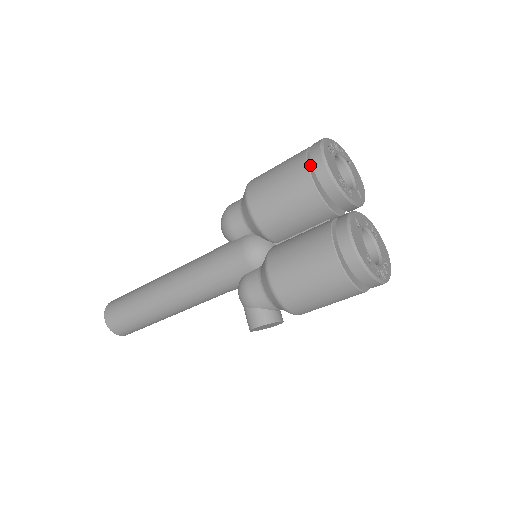
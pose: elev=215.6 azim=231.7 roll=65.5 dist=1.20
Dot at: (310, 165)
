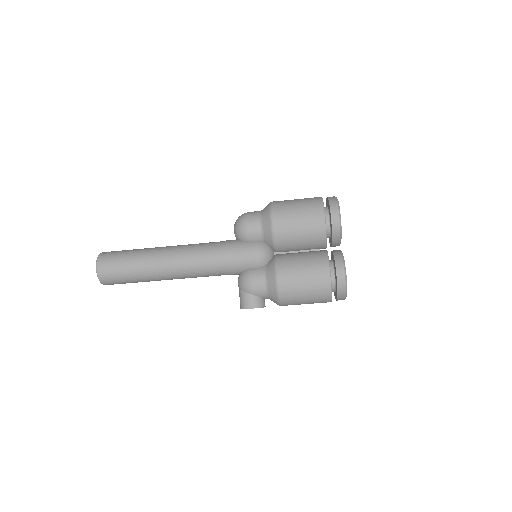
Dot at: occluded
